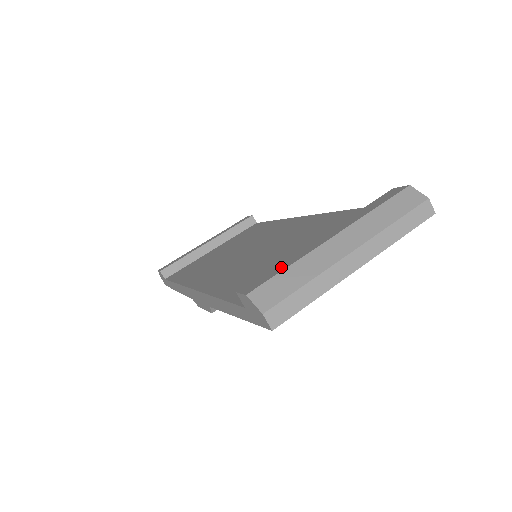
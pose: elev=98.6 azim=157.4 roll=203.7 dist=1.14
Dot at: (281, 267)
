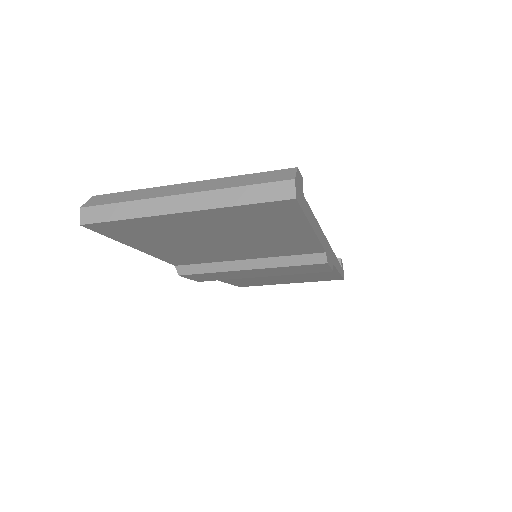
Dot at: occluded
